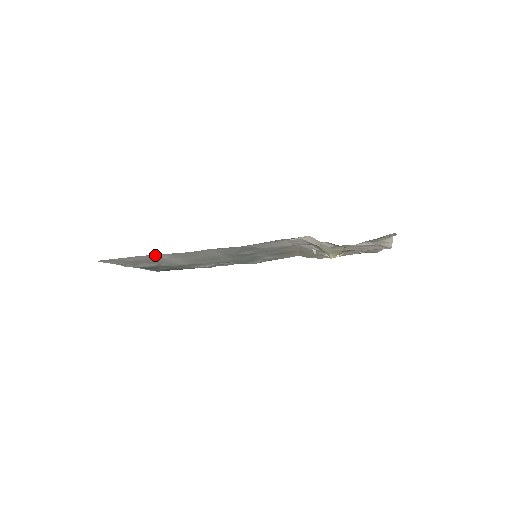
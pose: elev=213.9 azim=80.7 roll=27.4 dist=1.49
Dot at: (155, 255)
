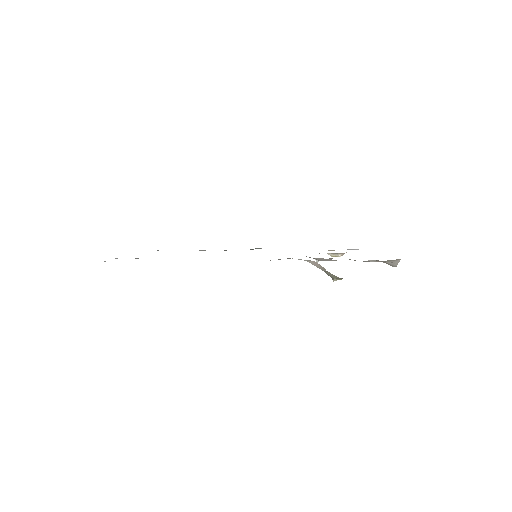
Dot at: occluded
